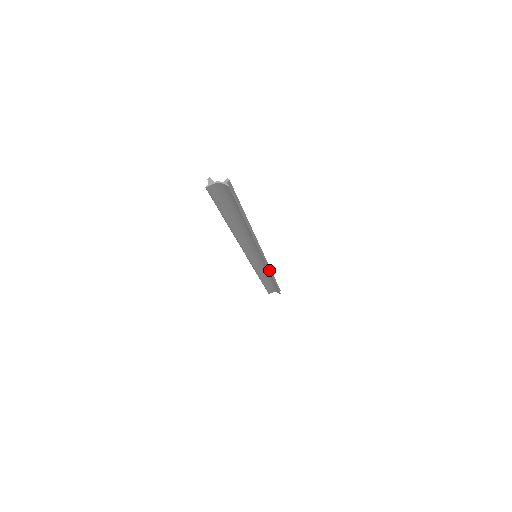
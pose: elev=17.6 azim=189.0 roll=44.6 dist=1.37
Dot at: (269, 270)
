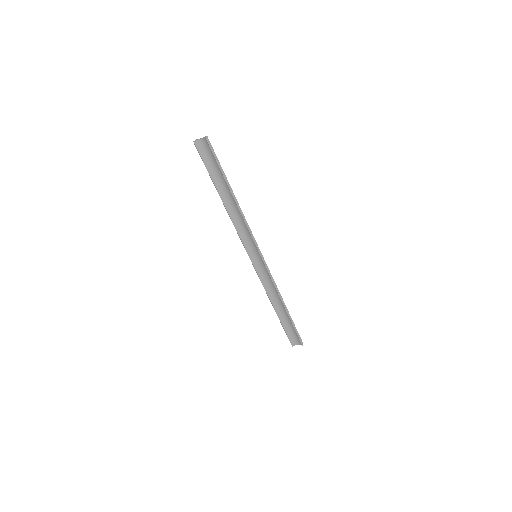
Dot at: (273, 283)
